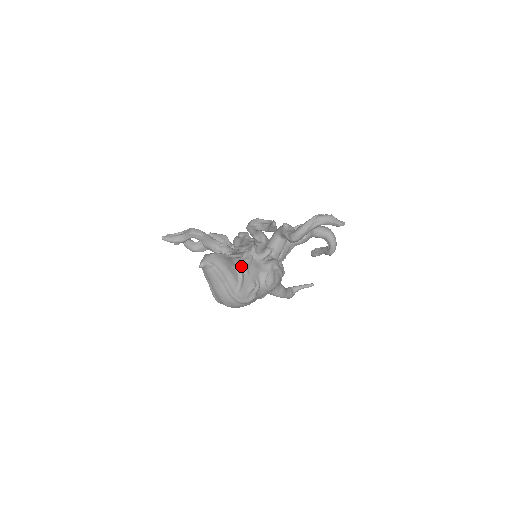
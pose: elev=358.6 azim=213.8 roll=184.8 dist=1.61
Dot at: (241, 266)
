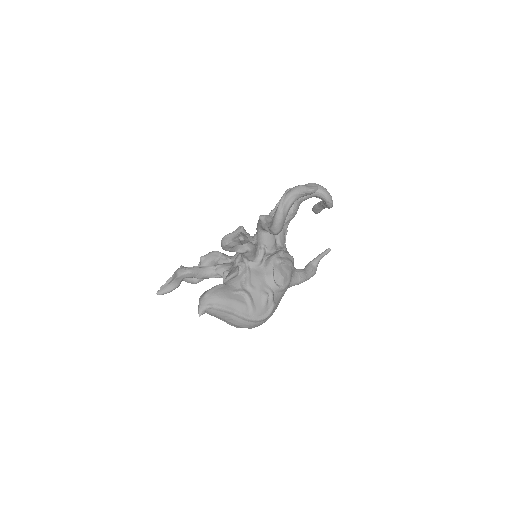
Dot at: (242, 285)
